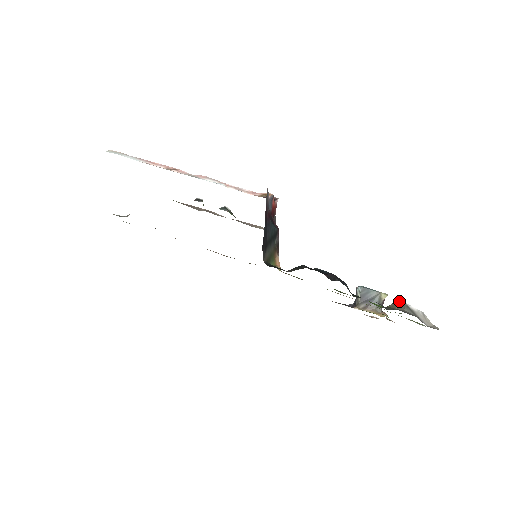
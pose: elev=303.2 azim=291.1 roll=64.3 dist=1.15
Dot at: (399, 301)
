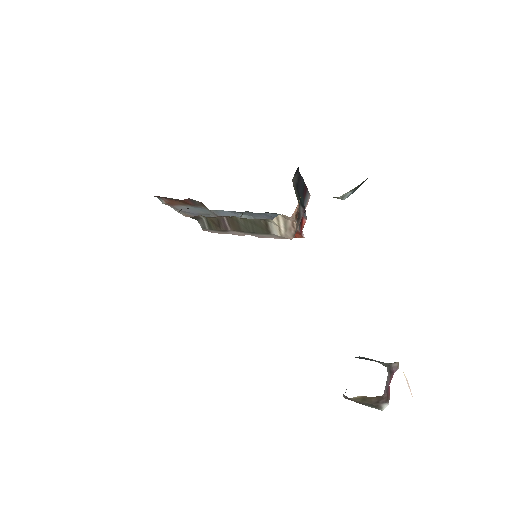
Dot at: occluded
